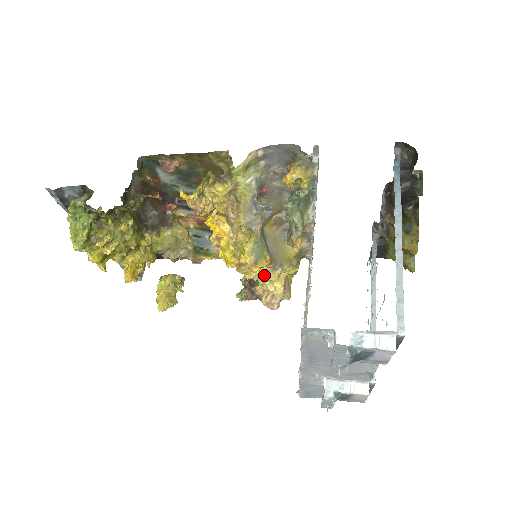
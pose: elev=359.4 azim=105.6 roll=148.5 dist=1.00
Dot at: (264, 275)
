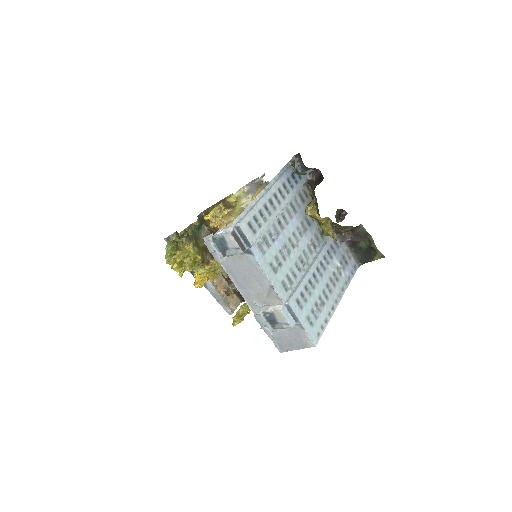
Dot at: occluded
